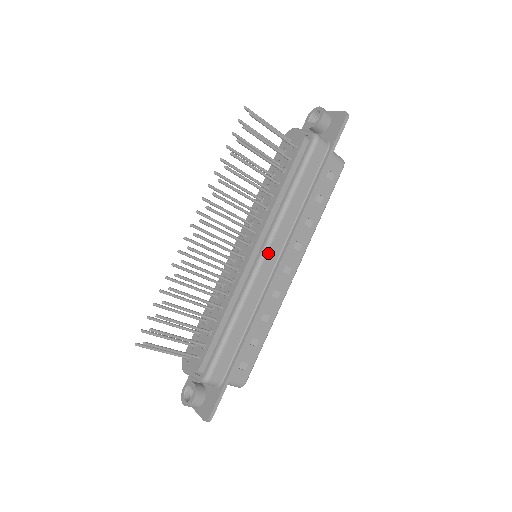
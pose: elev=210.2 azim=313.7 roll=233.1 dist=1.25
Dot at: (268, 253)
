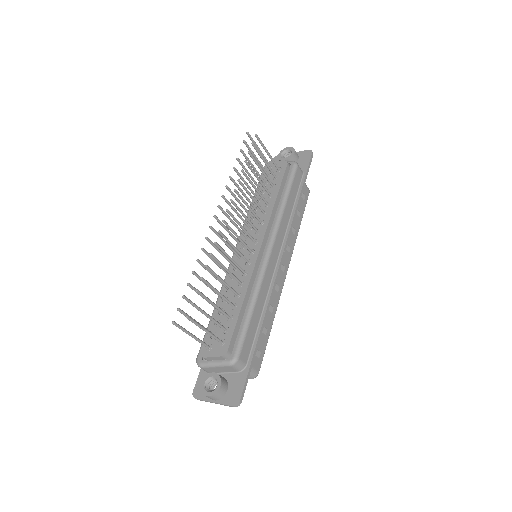
Dot at: (274, 247)
